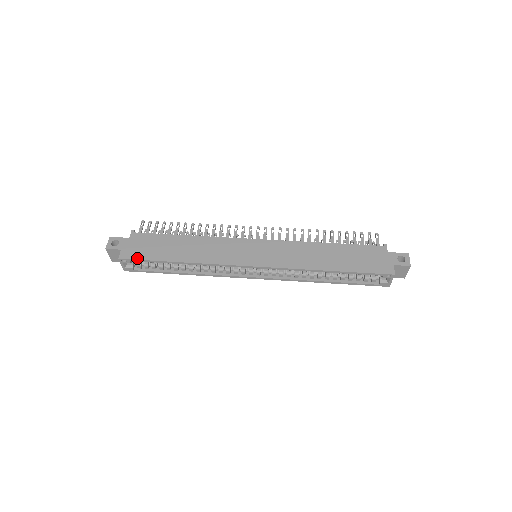
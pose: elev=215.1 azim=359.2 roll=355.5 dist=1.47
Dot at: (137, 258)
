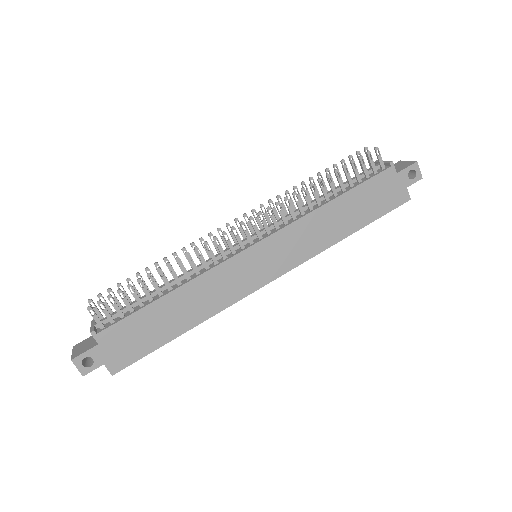
Dot at: (134, 360)
